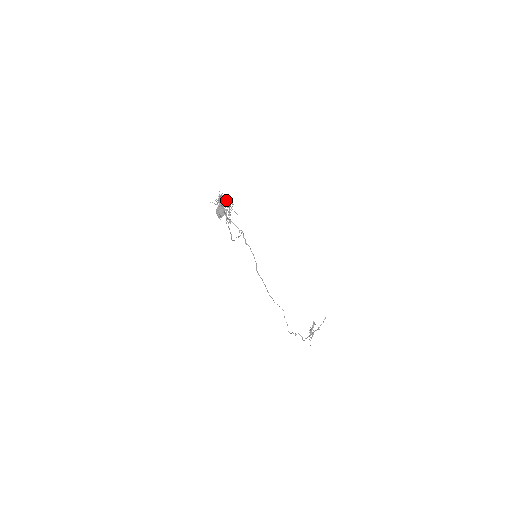
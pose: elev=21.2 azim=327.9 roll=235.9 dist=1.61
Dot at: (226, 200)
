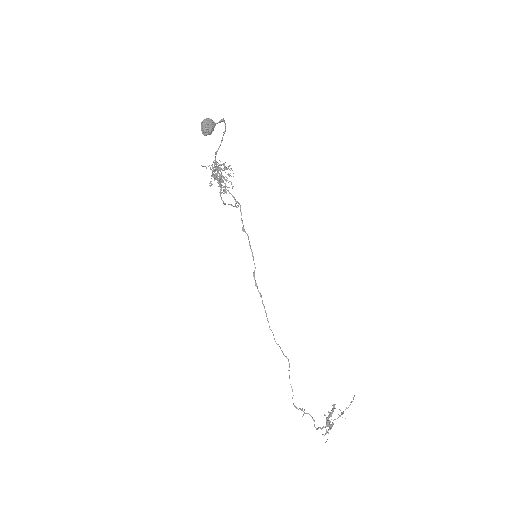
Dot at: (223, 164)
